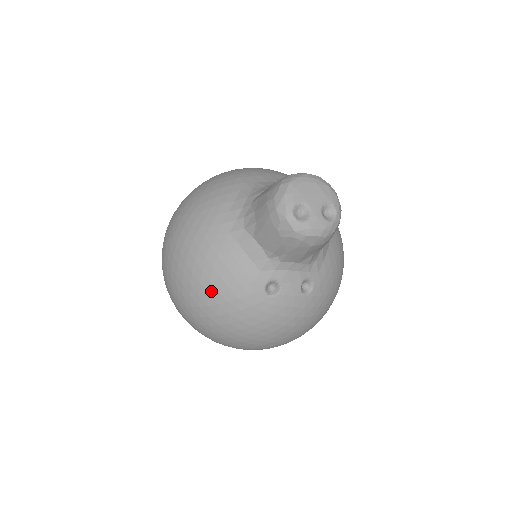
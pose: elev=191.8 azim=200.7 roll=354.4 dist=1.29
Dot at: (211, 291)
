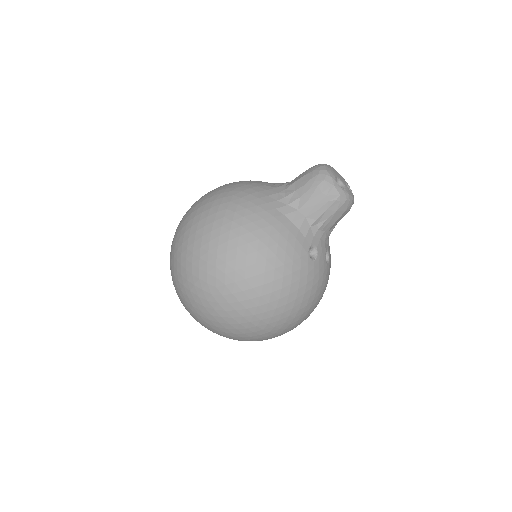
Dot at: (269, 257)
